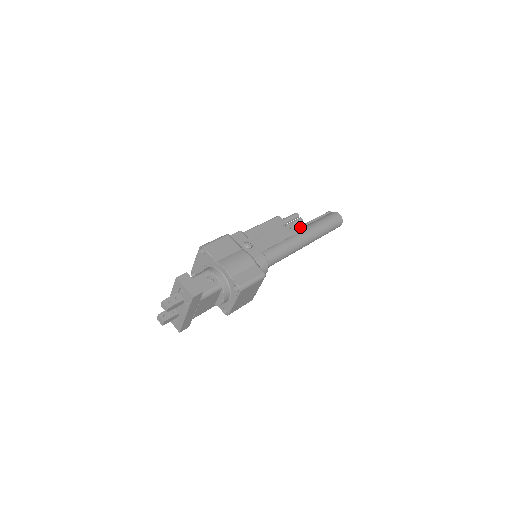
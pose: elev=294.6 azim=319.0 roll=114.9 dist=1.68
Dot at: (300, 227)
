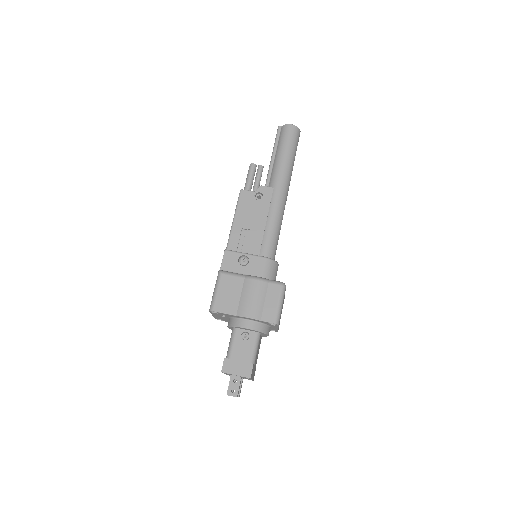
Dot at: (268, 180)
